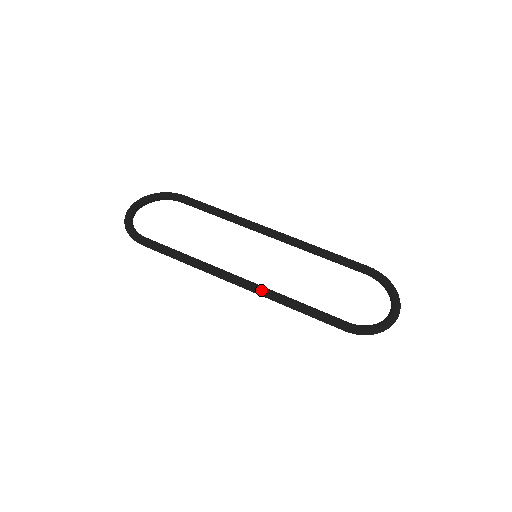
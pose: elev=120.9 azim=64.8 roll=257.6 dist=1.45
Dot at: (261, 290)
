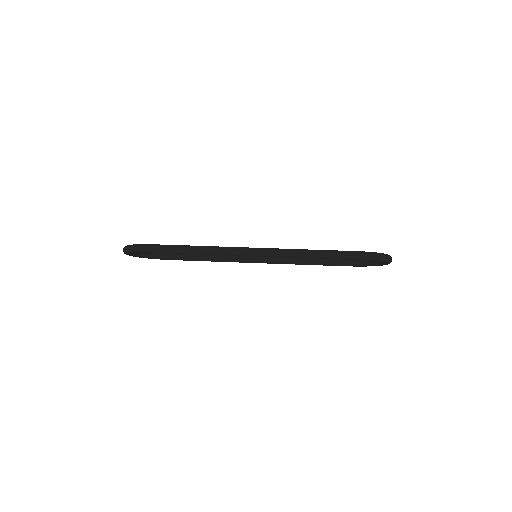
Dot at: (277, 249)
